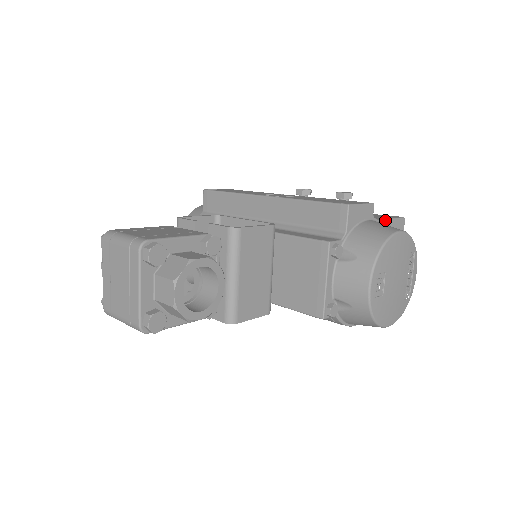
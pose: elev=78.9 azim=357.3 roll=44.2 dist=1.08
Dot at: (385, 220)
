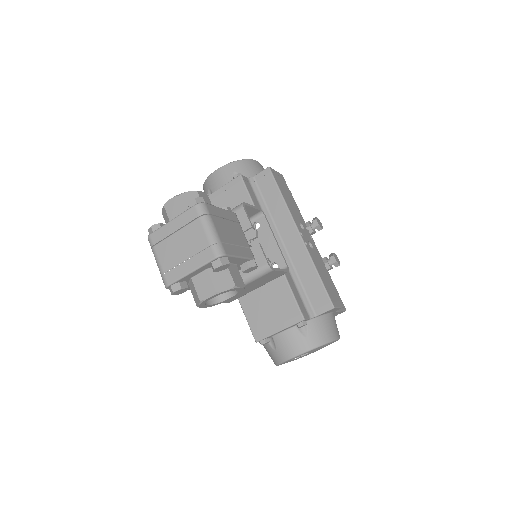
Dot at: occluded
